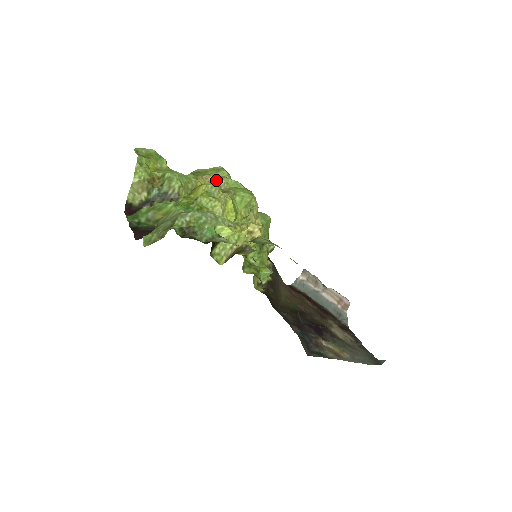
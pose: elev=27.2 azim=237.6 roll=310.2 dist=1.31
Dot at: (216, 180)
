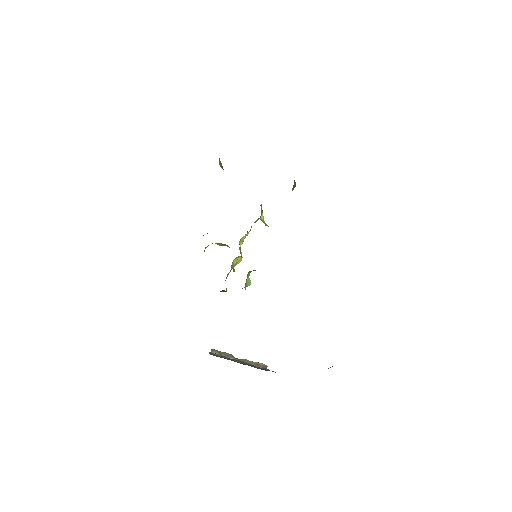
Dot at: occluded
